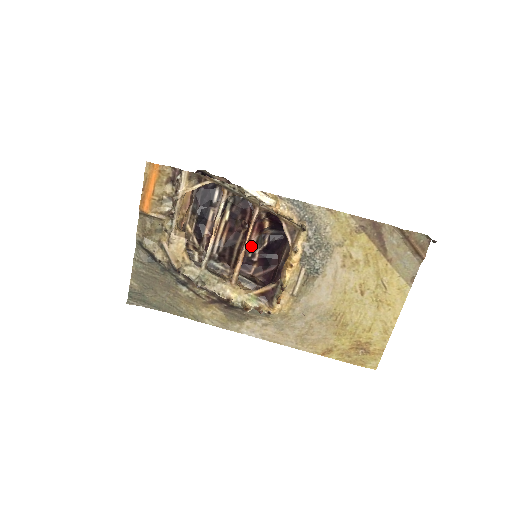
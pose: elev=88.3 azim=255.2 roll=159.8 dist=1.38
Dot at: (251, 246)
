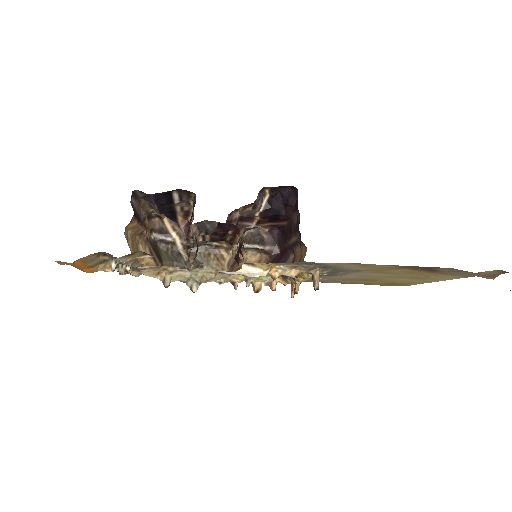
Dot at: (247, 213)
